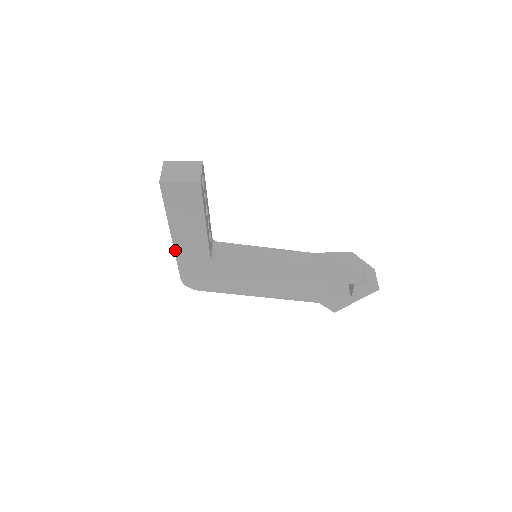
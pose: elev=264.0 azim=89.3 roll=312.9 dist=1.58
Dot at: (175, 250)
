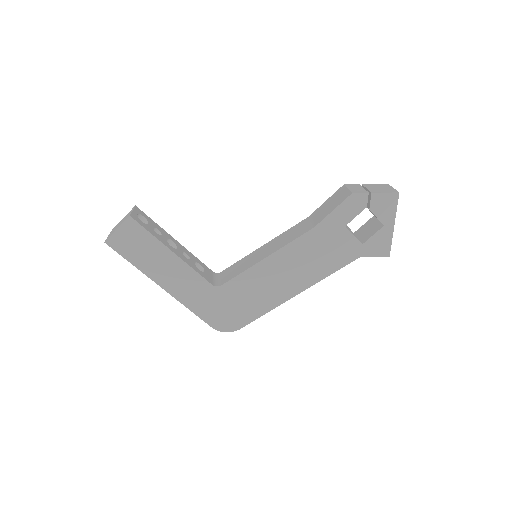
Dot at: (178, 299)
